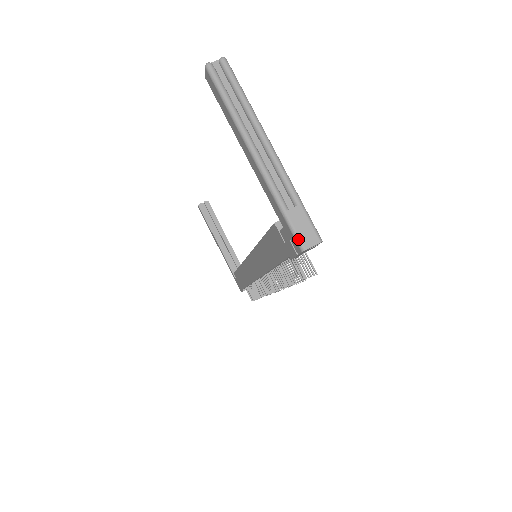
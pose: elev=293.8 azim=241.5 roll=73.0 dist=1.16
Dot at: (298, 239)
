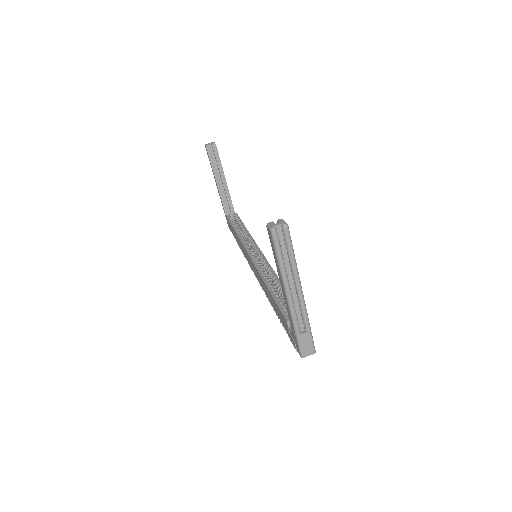
Dot at: (301, 351)
